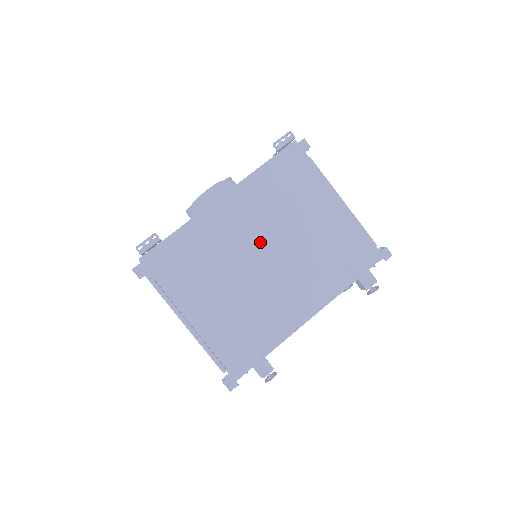
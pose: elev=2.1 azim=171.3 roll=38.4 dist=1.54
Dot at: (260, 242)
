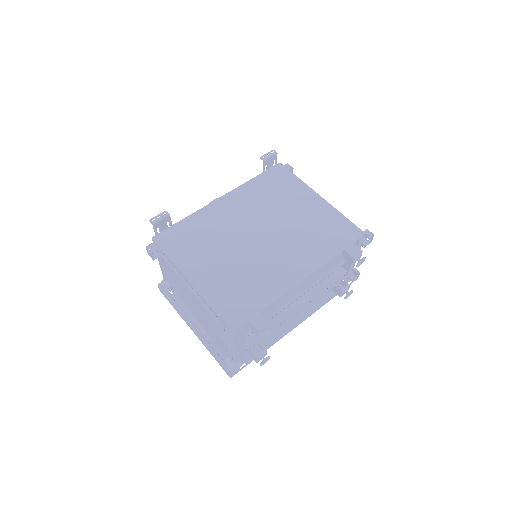
Dot at: (254, 224)
